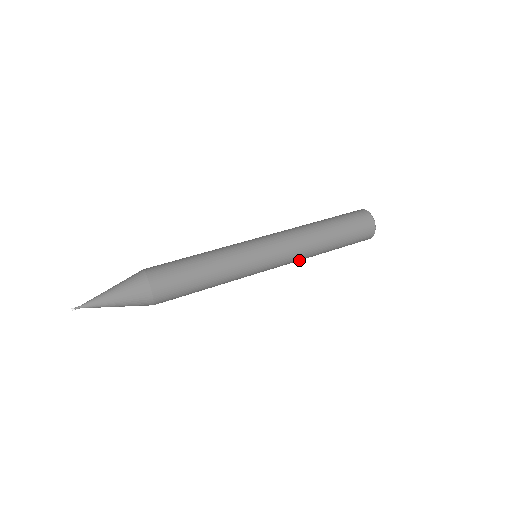
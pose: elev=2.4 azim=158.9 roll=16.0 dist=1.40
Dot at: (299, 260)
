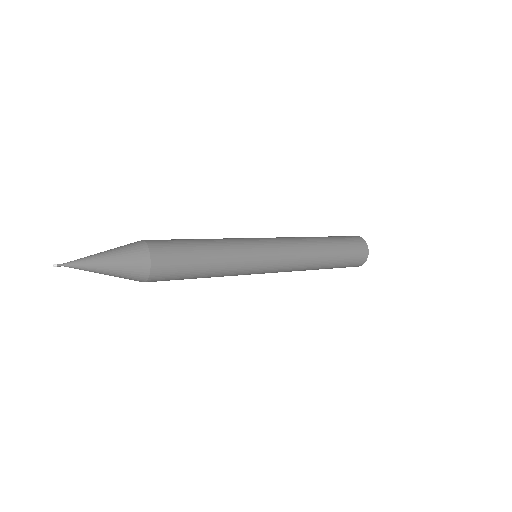
Dot at: (300, 267)
